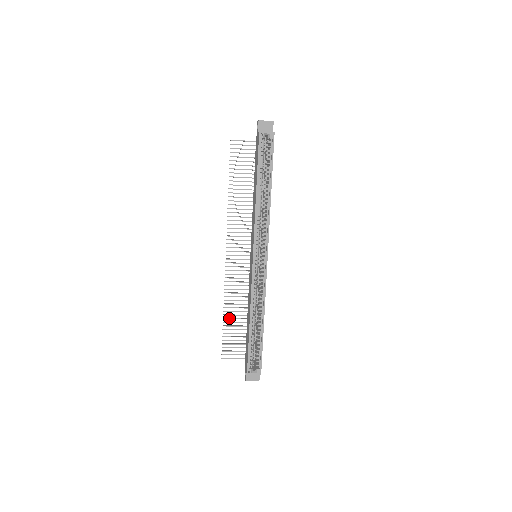
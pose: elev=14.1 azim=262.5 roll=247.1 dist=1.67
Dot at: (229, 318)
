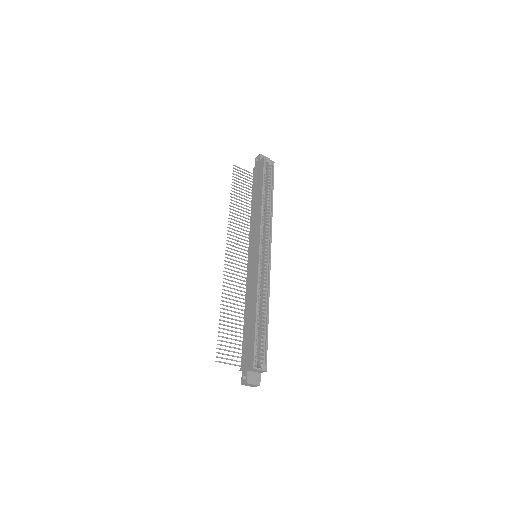
Dot at: occluded
